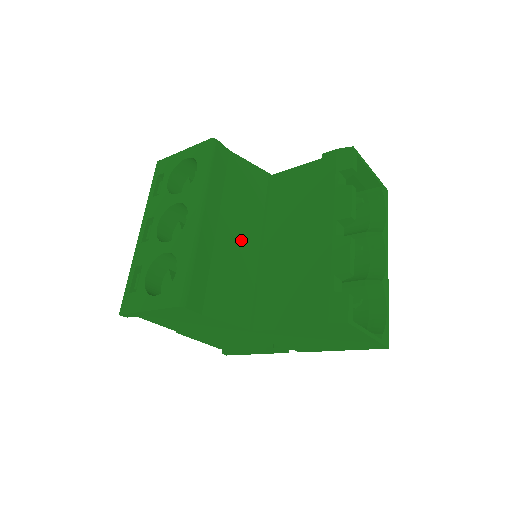
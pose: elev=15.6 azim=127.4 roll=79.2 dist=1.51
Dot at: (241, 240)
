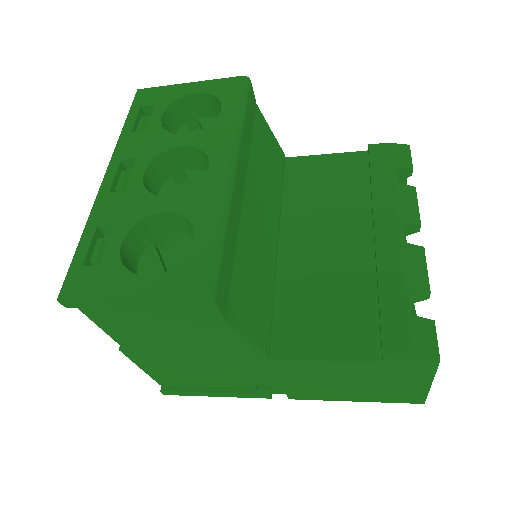
Dot at: (263, 225)
